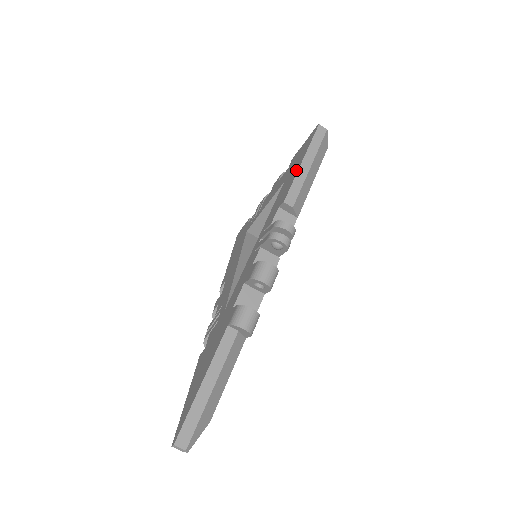
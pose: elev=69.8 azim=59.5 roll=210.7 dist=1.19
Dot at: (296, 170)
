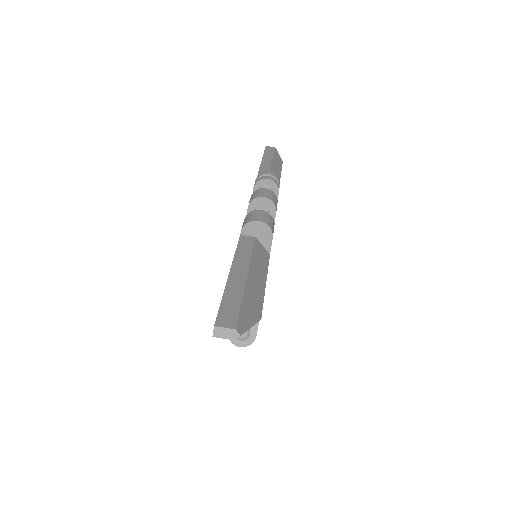
Dot at: occluded
